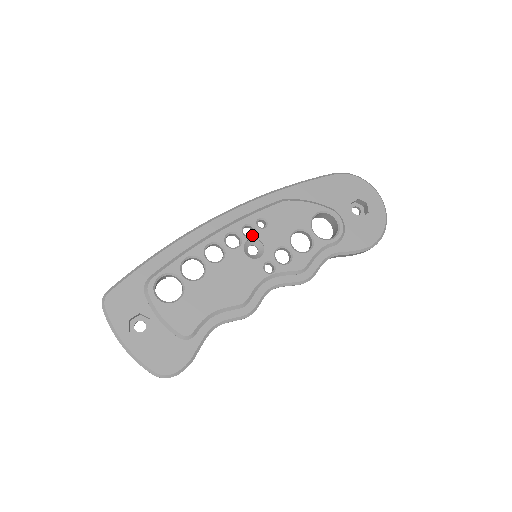
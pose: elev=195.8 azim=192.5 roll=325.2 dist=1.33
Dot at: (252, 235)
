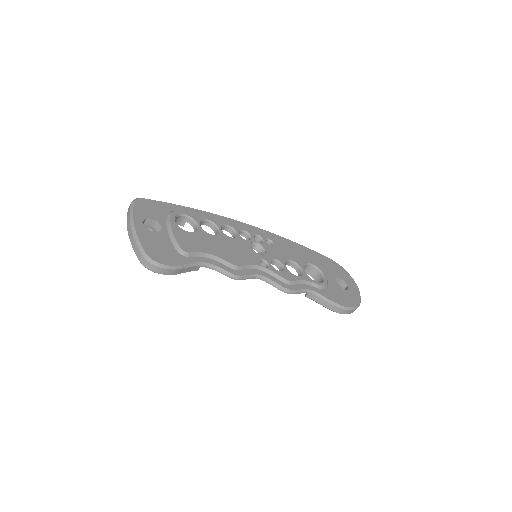
Dot at: occluded
